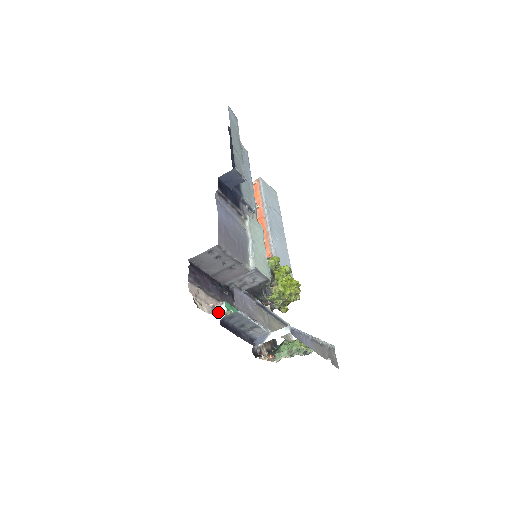
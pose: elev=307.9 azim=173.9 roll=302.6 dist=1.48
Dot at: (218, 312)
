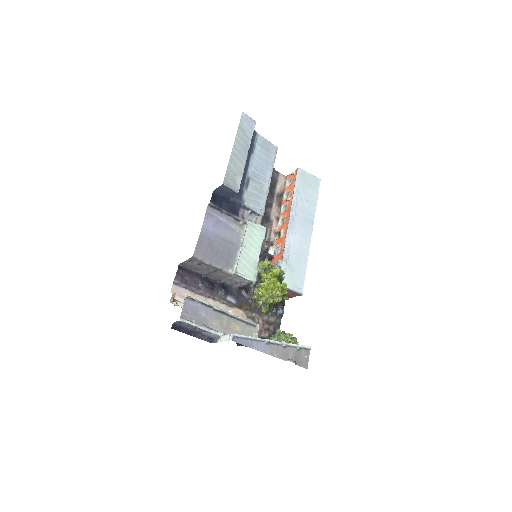
Dot at: occluded
